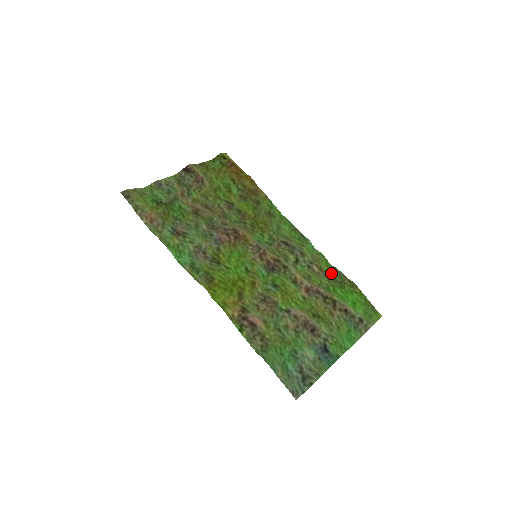
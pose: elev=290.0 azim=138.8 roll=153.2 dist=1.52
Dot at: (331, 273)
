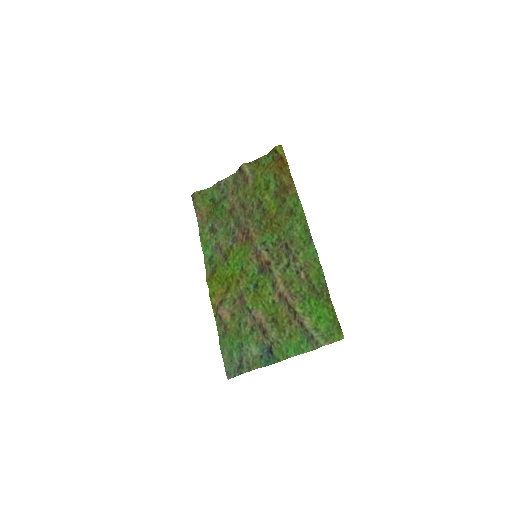
Dot at: (315, 282)
